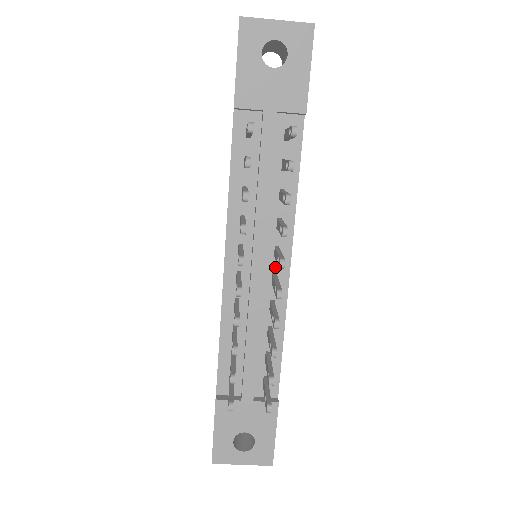
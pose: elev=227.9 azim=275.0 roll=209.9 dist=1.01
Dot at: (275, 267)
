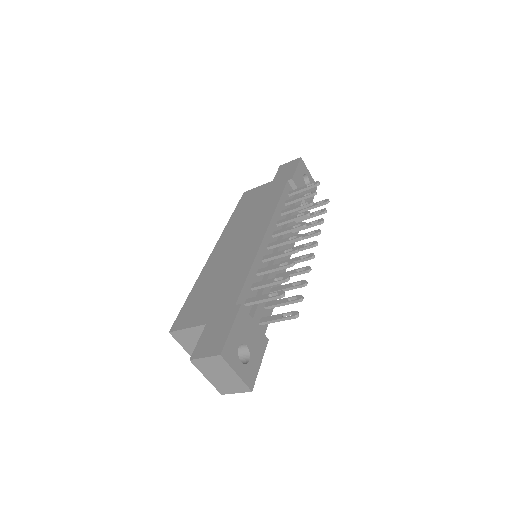
Dot at: (282, 259)
